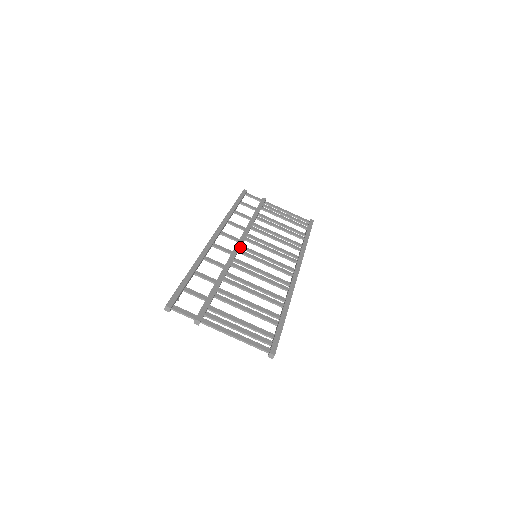
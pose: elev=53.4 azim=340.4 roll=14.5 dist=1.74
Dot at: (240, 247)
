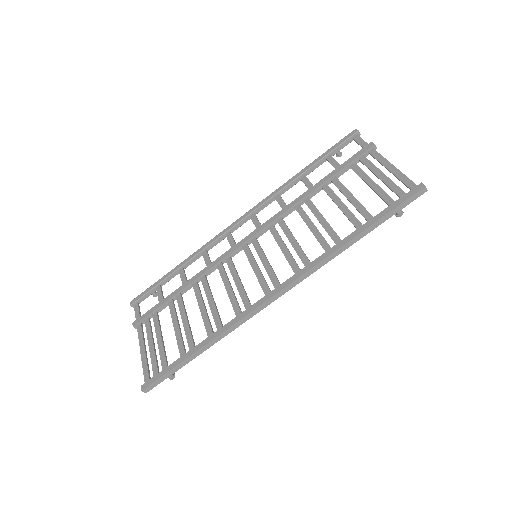
Dot at: (250, 240)
